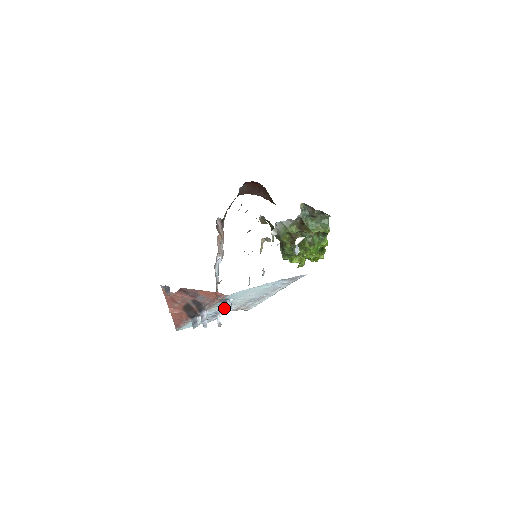
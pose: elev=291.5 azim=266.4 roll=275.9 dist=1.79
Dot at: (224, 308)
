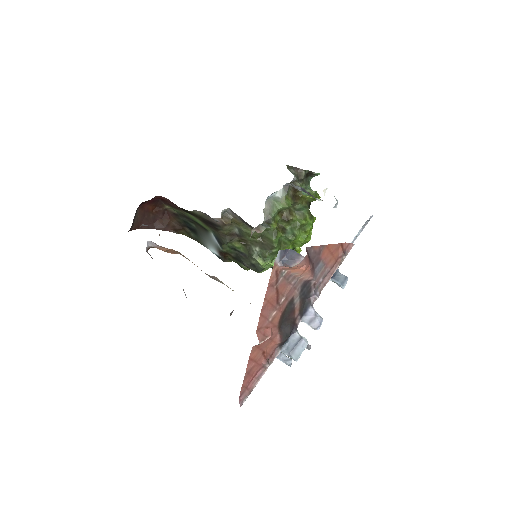
Dot at: (340, 282)
